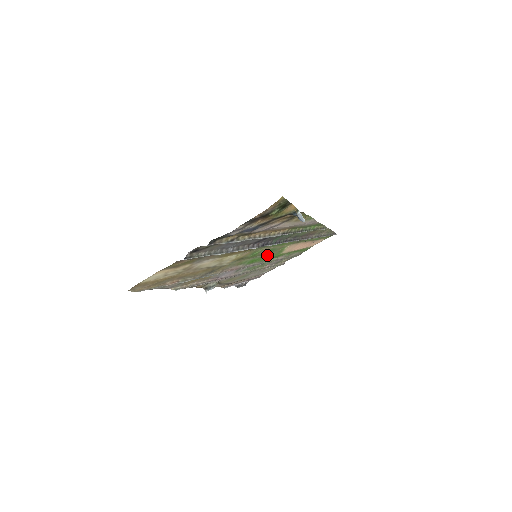
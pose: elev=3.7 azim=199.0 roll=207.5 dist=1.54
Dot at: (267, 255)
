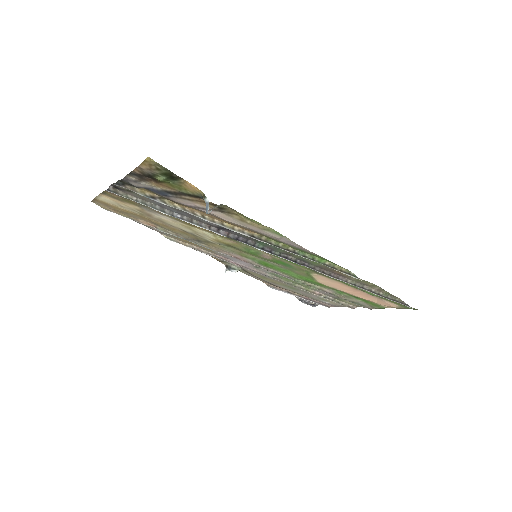
Dot at: (290, 269)
